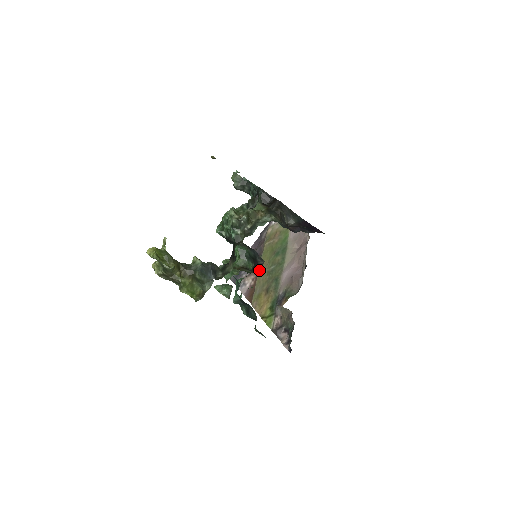
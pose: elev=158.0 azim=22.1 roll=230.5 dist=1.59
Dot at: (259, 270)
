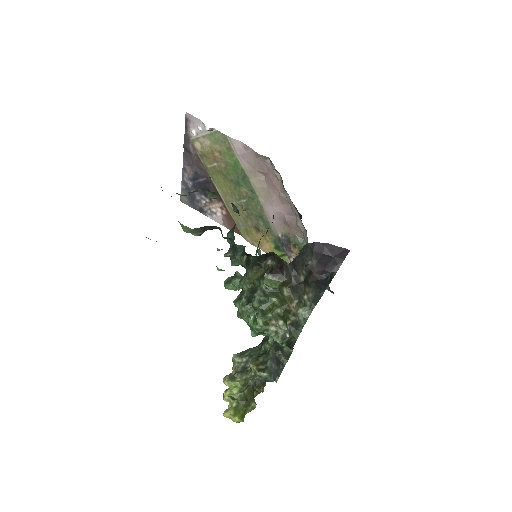
Dot at: (223, 200)
